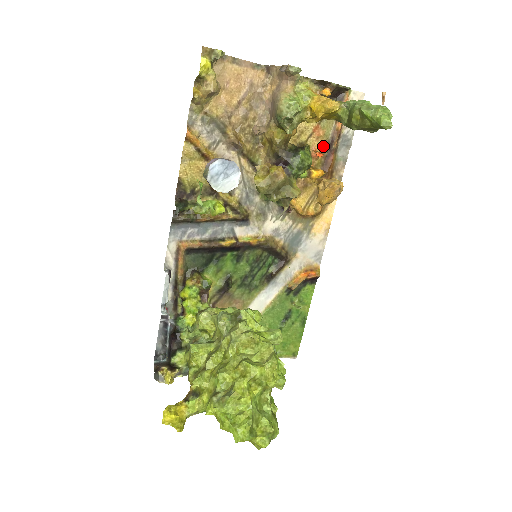
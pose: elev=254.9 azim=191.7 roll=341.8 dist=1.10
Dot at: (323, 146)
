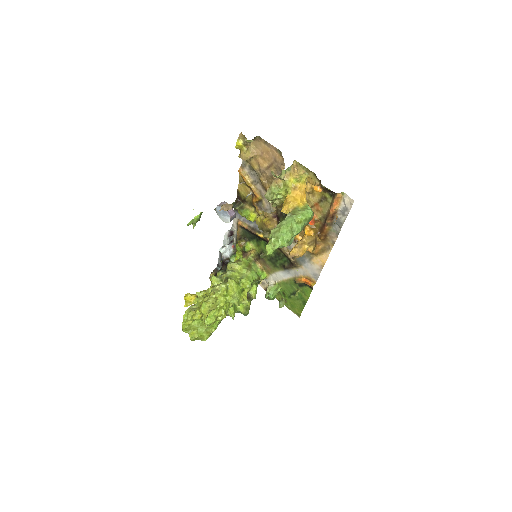
Dot at: (321, 217)
